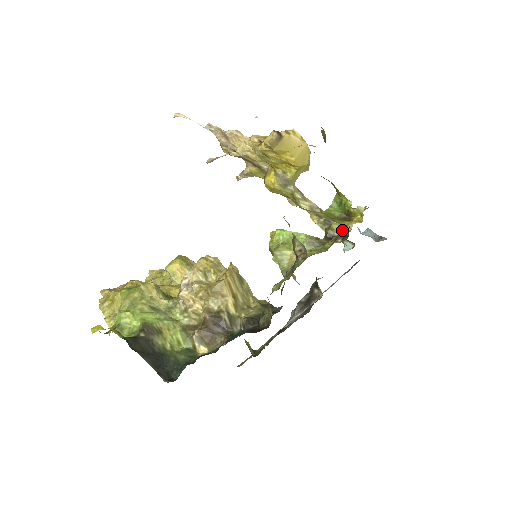
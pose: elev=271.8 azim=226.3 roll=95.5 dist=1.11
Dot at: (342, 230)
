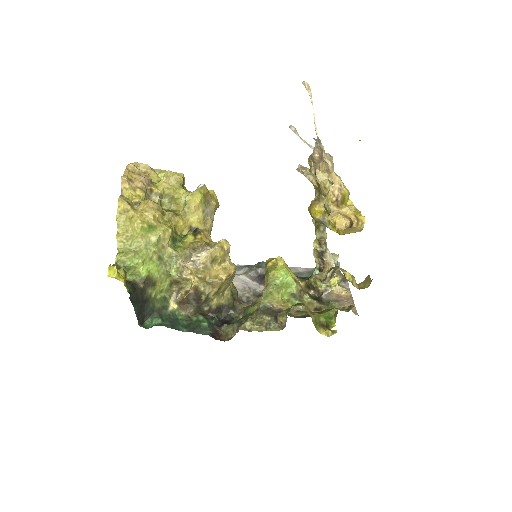
Dot at: (320, 287)
